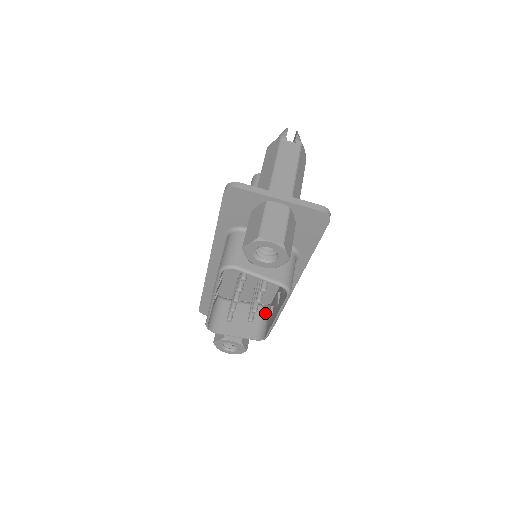
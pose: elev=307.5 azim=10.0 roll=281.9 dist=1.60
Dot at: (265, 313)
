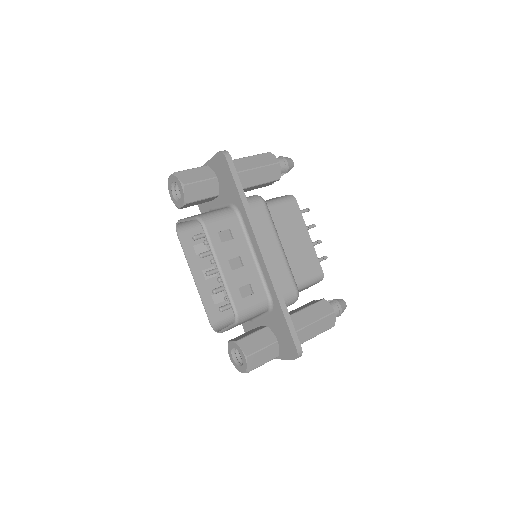
Dot at: (261, 308)
